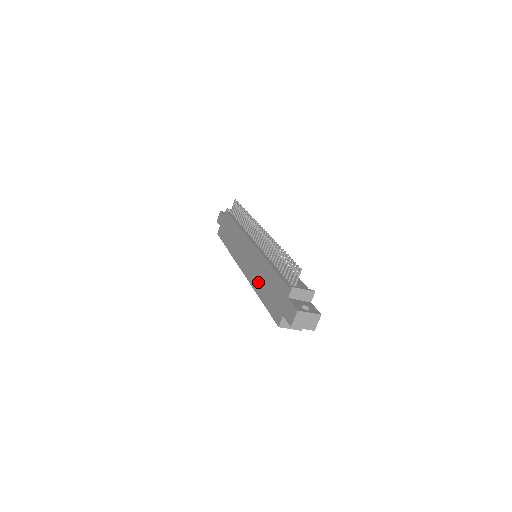
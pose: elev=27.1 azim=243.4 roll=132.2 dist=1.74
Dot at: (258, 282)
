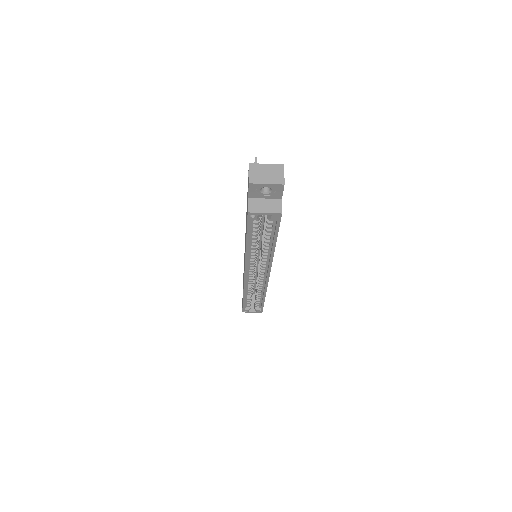
Dot at: occluded
